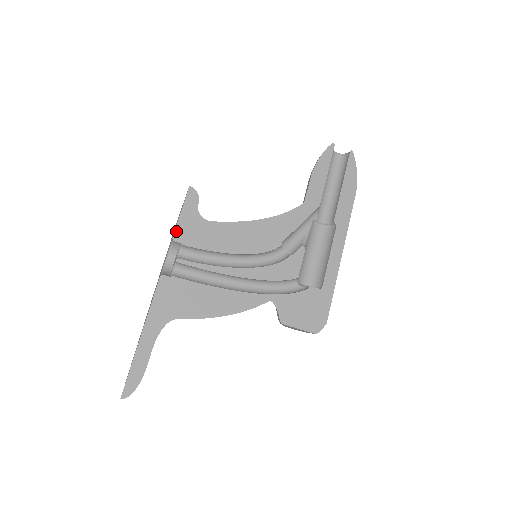
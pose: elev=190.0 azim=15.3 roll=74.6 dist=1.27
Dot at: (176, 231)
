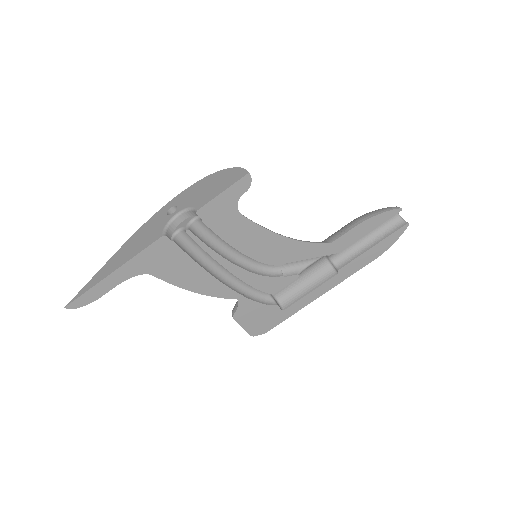
Dot at: (205, 206)
